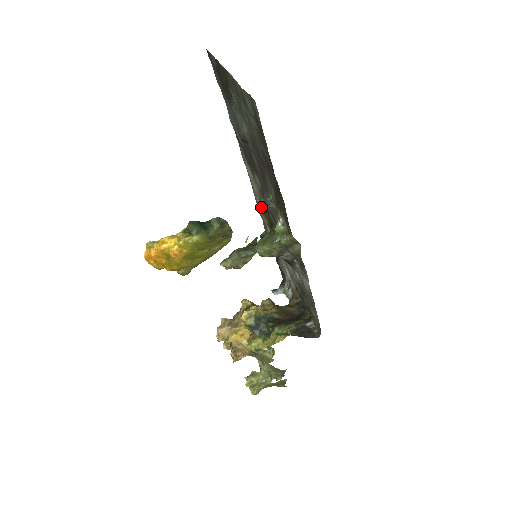
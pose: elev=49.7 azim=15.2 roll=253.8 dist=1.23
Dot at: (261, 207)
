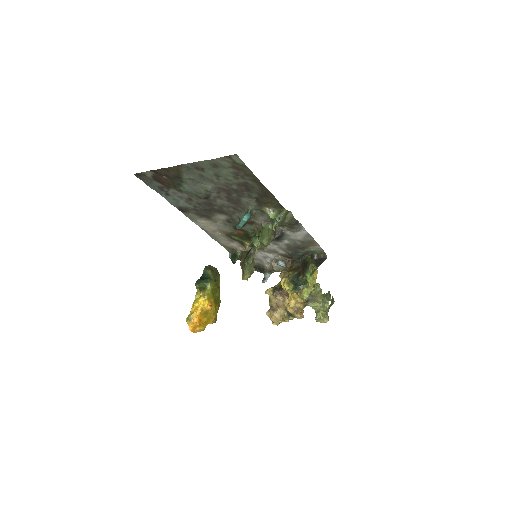
Dot at: (245, 222)
